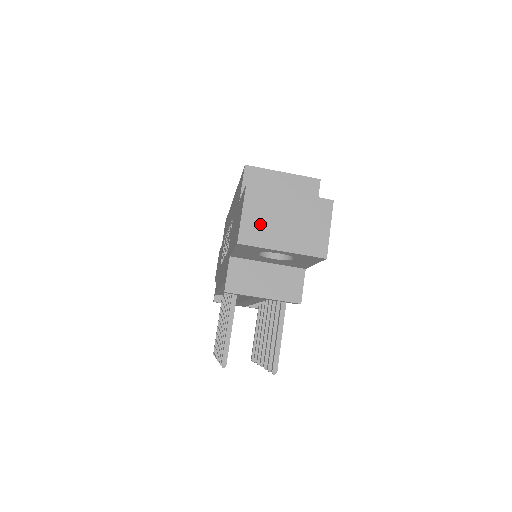
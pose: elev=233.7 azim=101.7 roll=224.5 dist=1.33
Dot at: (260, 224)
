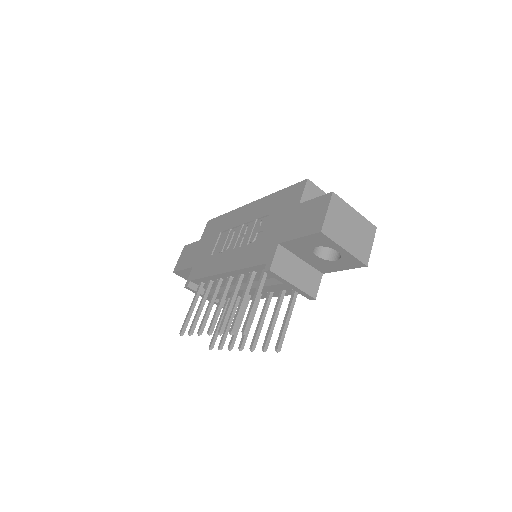
Dot at: (336, 224)
